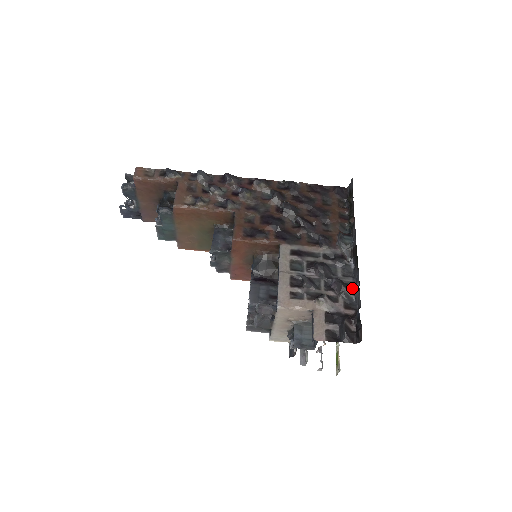
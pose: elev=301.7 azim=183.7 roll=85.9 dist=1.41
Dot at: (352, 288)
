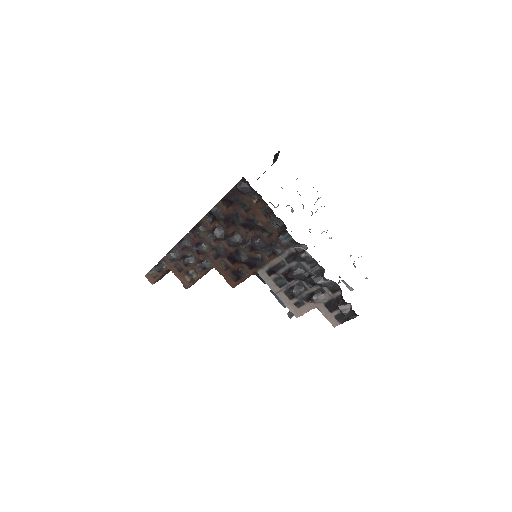
Dot at: (323, 280)
